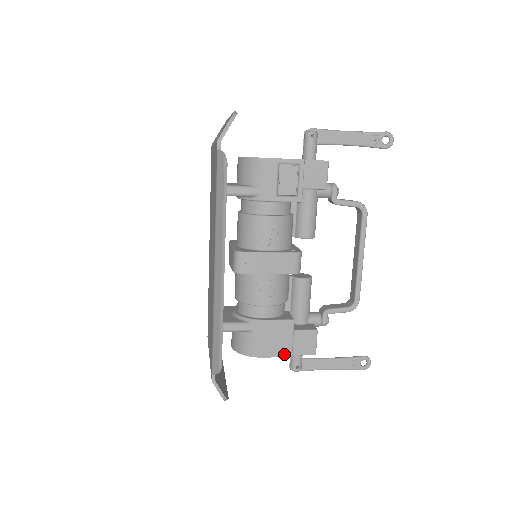
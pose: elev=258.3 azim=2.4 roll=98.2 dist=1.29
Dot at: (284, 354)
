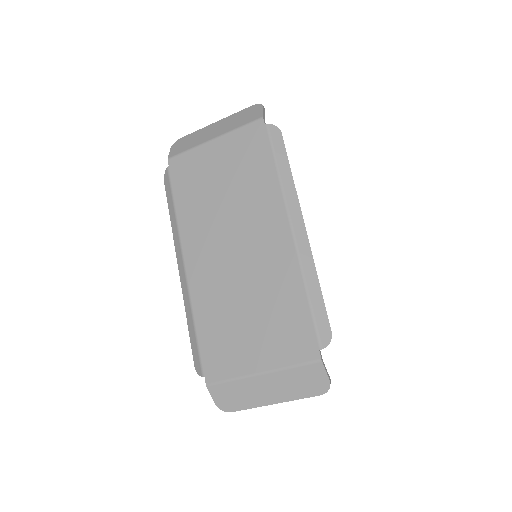
Dot at: occluded
